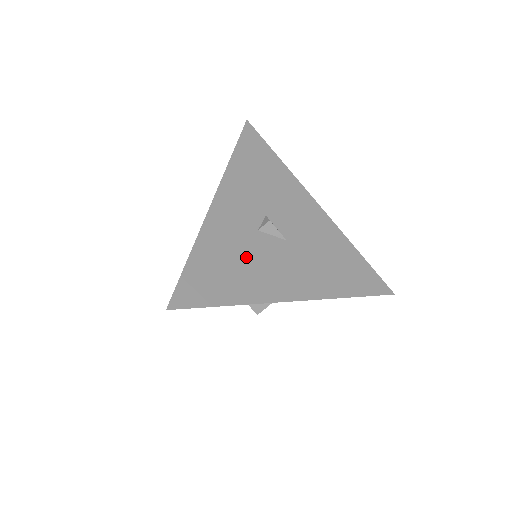
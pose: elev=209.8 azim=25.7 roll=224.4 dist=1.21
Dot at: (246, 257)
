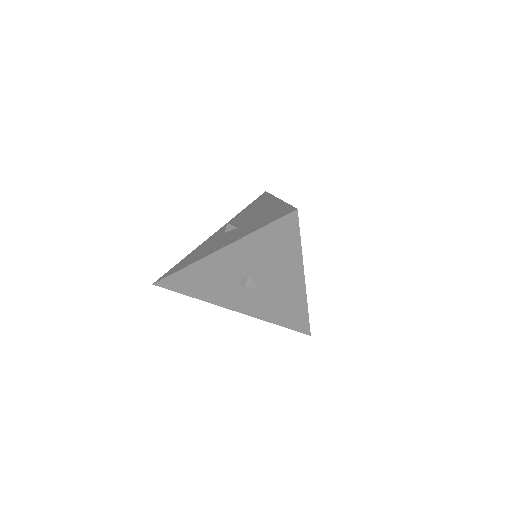
Dot at: (207, 247)
